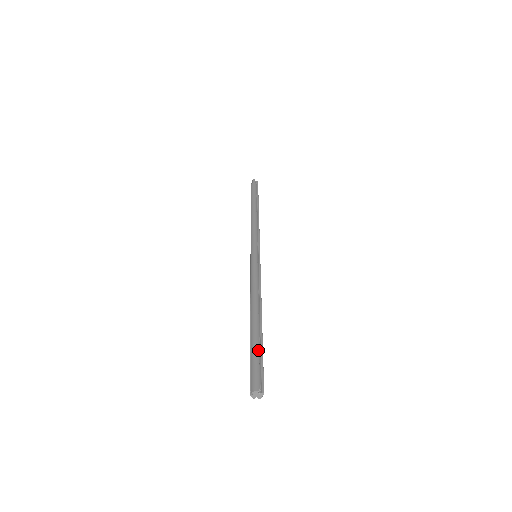
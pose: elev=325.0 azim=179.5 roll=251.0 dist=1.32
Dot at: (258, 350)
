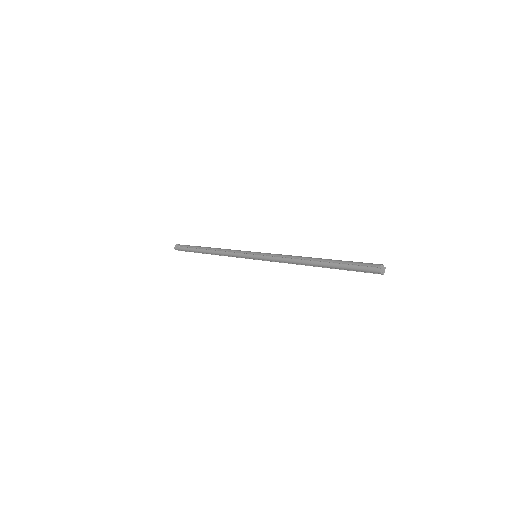
Dot at: (349, 261)
